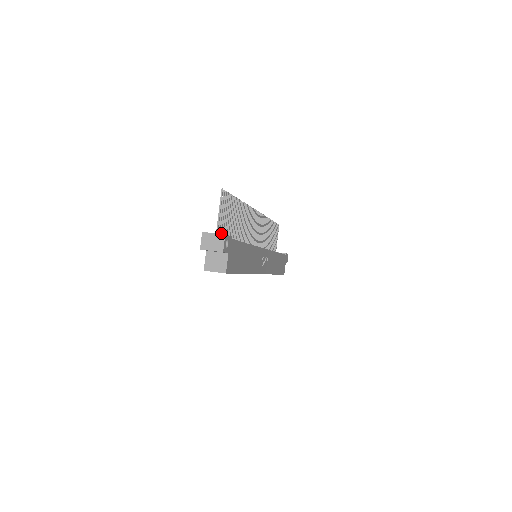
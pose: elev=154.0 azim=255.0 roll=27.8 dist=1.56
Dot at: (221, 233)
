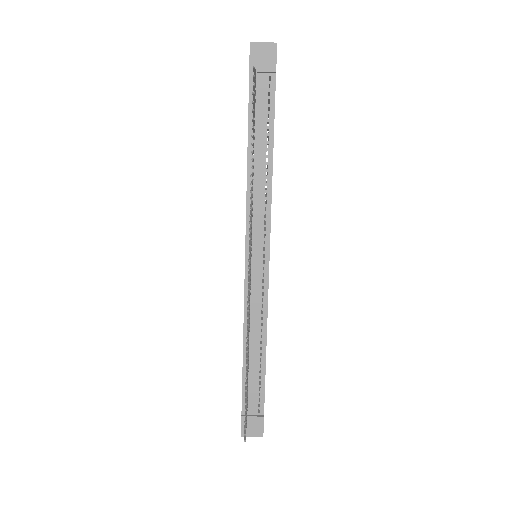
Dot at: (247, 403)
